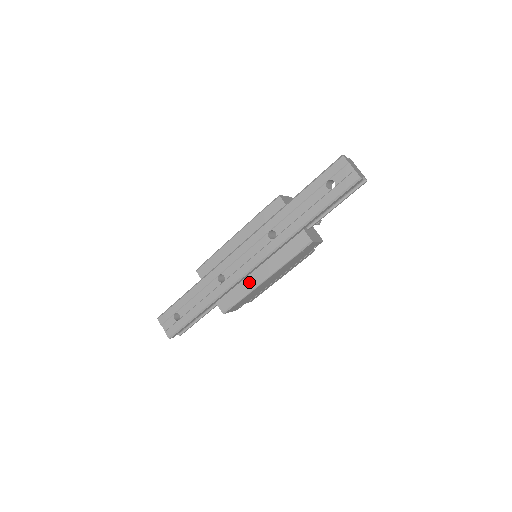
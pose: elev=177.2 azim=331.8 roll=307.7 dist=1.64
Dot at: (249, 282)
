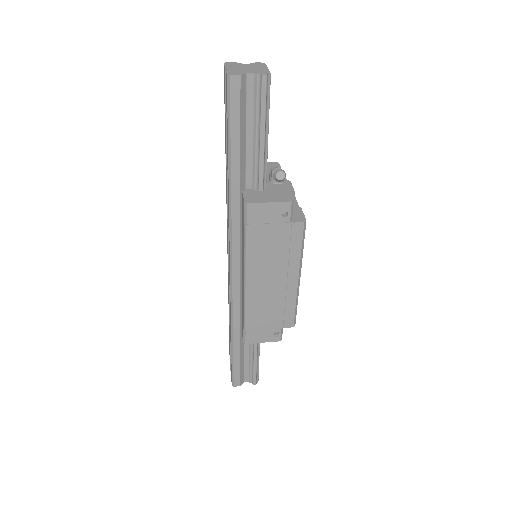
Dot at: (242, 291)
